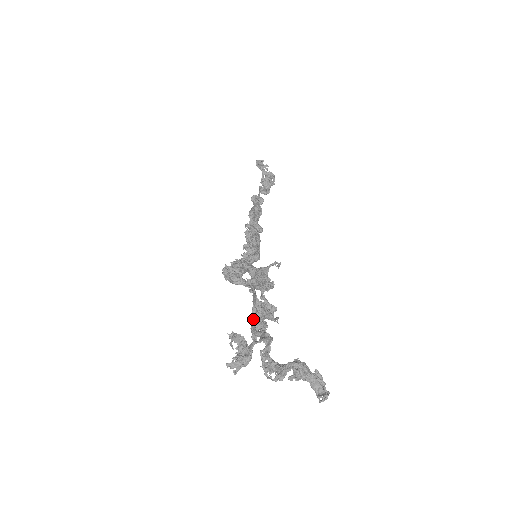
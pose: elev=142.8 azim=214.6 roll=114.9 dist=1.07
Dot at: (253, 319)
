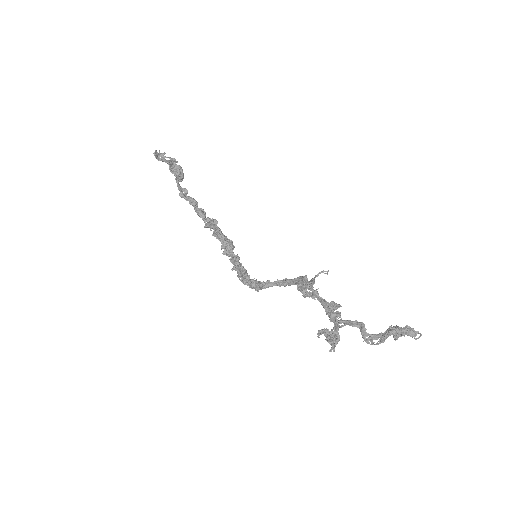
Dot at: (331, 316)
